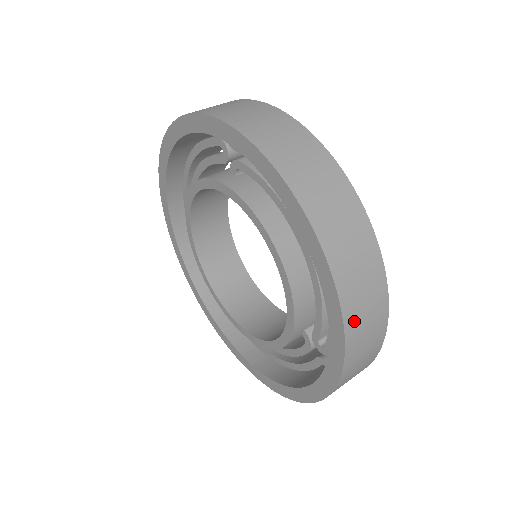
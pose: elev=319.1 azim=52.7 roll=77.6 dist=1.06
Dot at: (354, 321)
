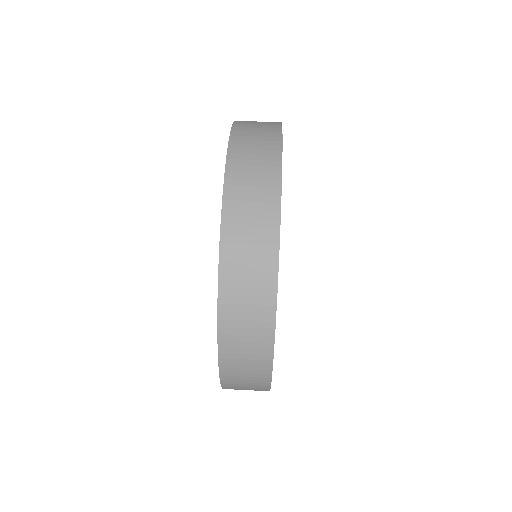
Dot at: (232, 265)
